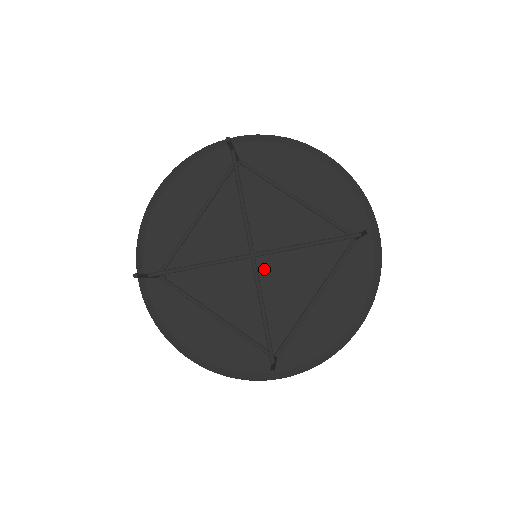
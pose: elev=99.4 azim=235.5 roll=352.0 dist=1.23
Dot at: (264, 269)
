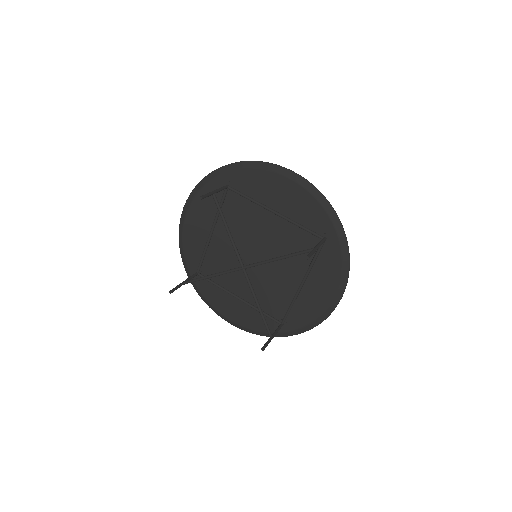
Dot at: (263, 265)
